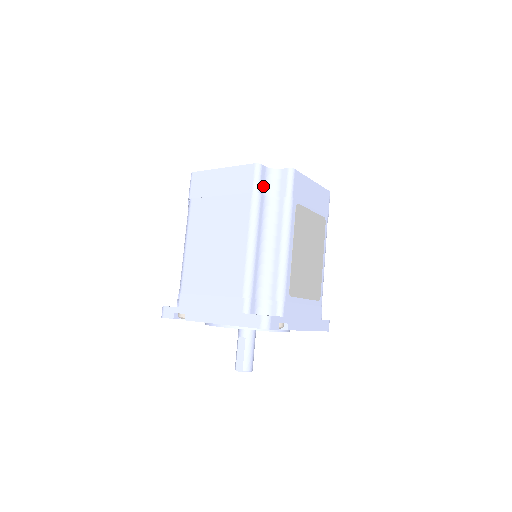
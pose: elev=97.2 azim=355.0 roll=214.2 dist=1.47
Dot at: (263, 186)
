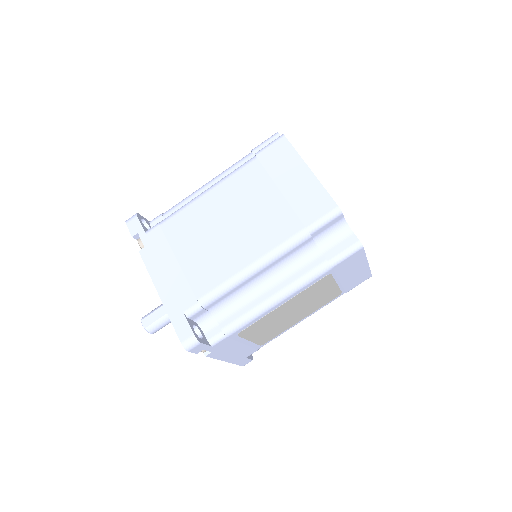
Dot at: (322, 231)
